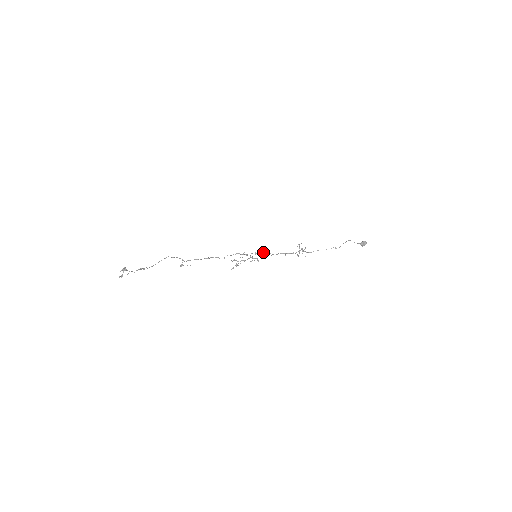
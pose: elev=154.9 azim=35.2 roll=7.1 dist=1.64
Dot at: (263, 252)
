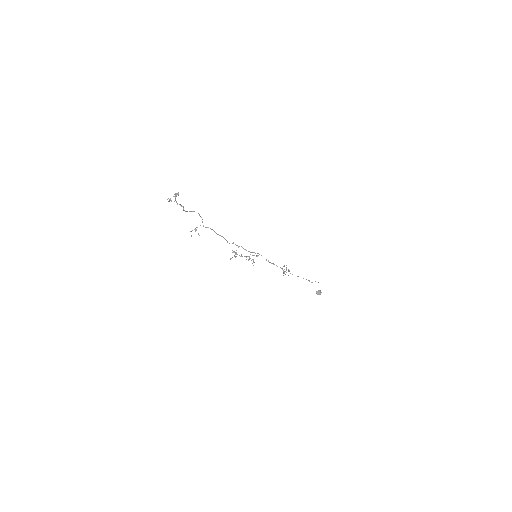
Dot at: occluded
